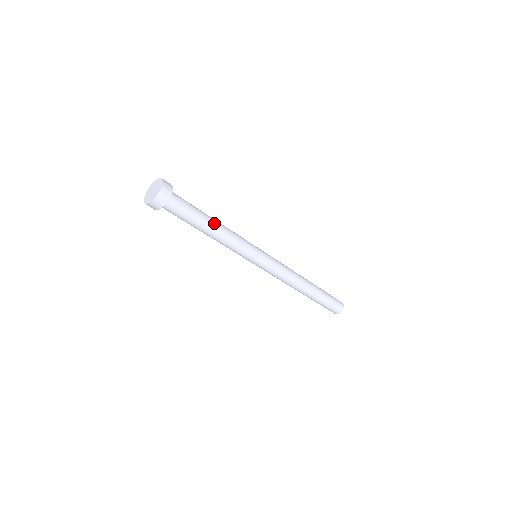
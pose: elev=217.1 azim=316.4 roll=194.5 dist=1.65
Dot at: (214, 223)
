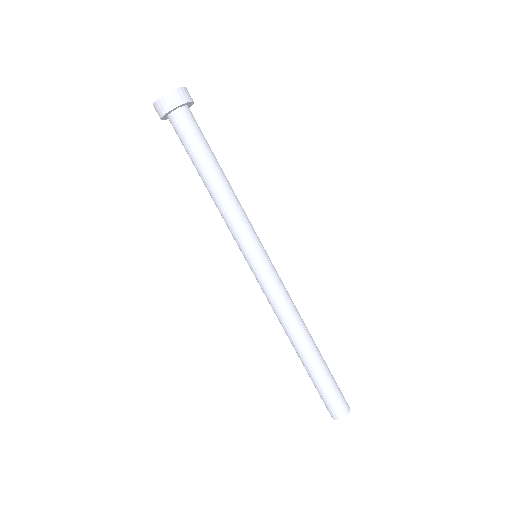
Dot at: (217, 176)
